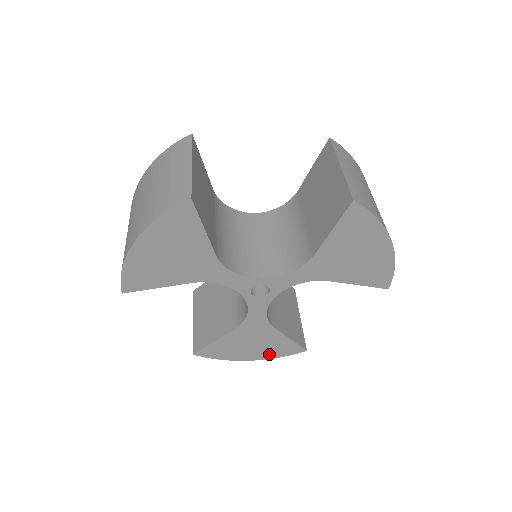
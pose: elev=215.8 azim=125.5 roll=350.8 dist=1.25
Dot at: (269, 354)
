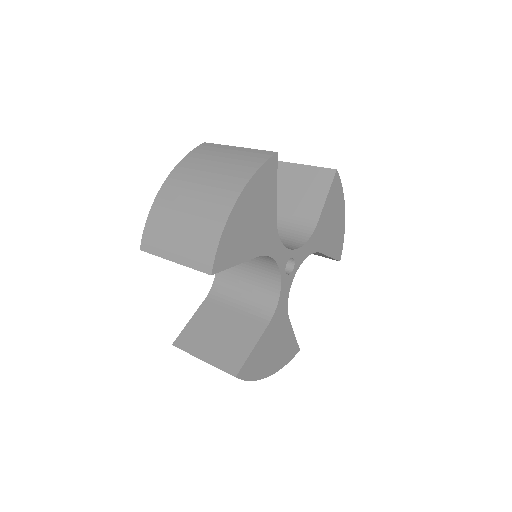
Dot at: (280, 362)
